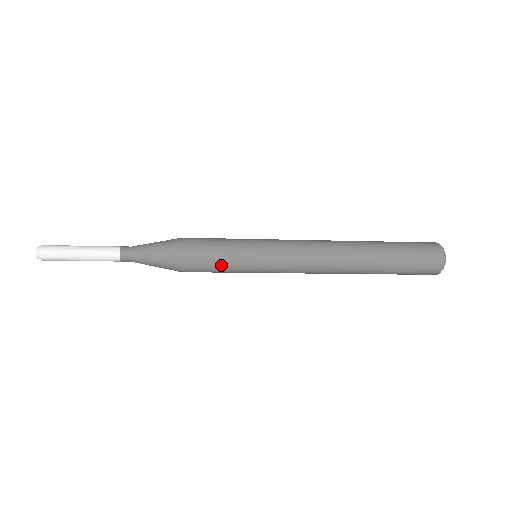
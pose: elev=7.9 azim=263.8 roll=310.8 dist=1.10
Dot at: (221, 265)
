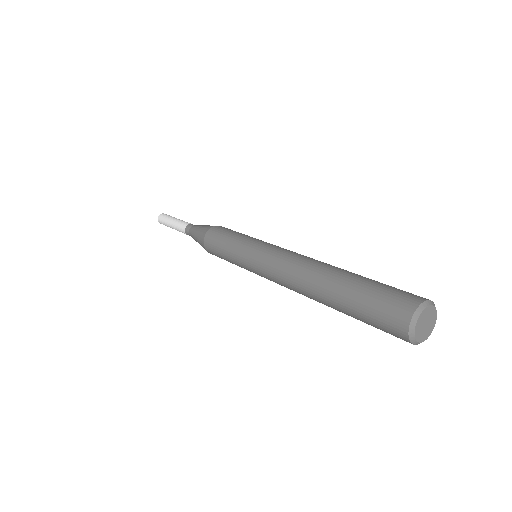
Dot at: (225, 258)
